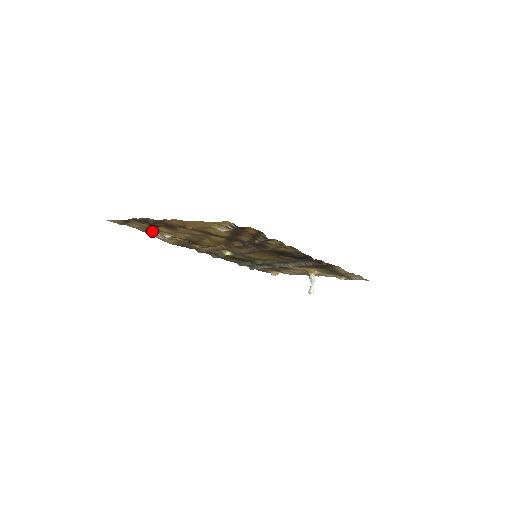
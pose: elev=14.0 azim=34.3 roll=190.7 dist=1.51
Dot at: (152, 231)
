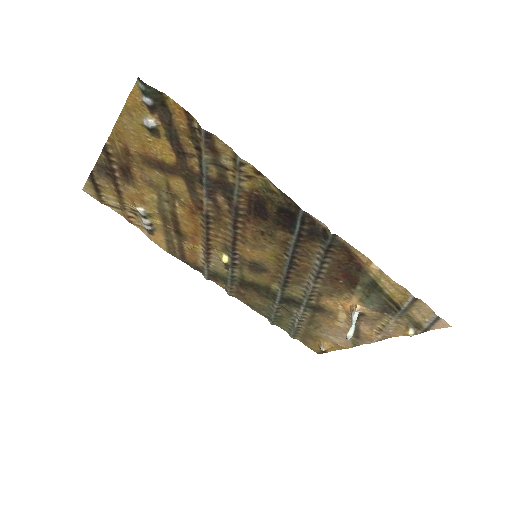
Dot at: (135, 216)
